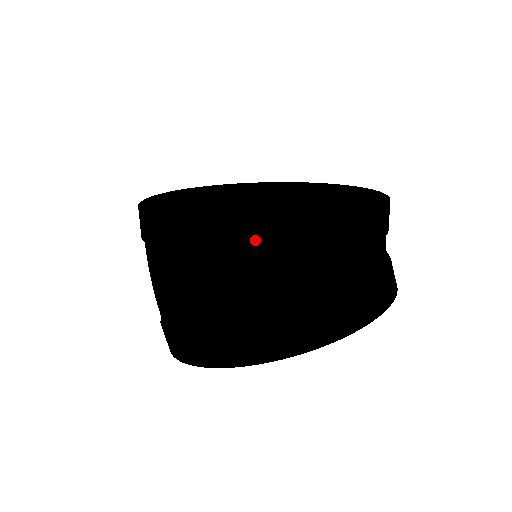
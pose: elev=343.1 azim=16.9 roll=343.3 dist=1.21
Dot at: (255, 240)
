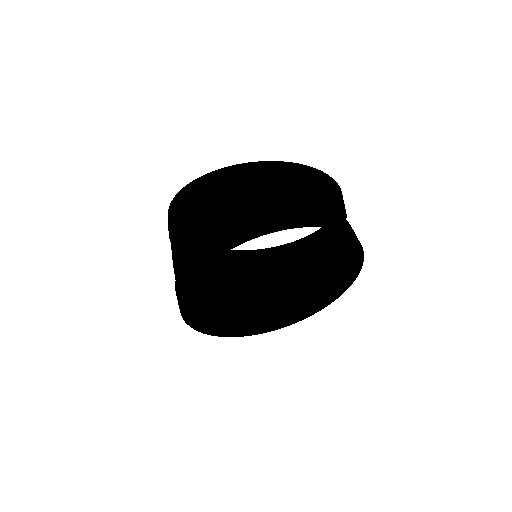
Dot at: (202, 185)
